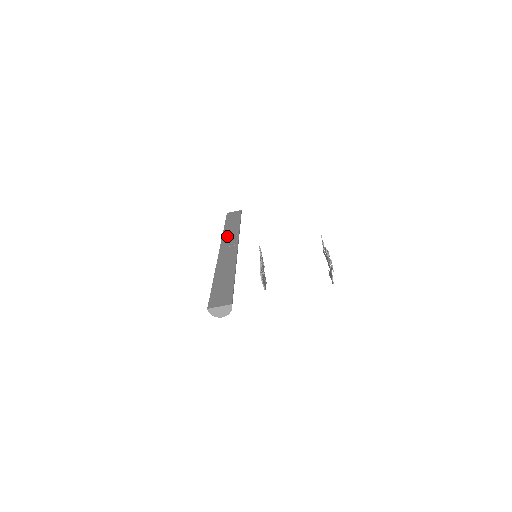
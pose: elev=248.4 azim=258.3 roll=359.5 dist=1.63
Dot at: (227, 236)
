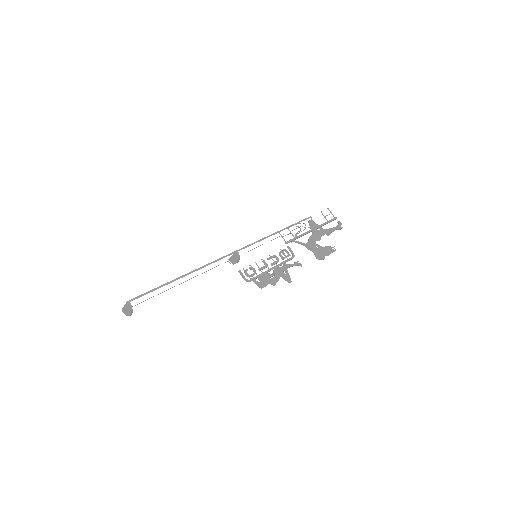
Dot at: occluded
